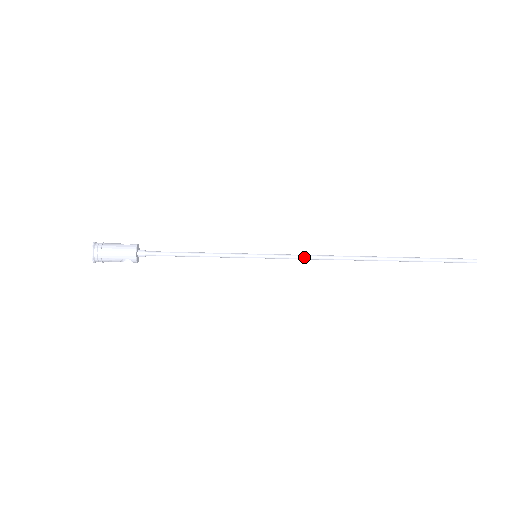
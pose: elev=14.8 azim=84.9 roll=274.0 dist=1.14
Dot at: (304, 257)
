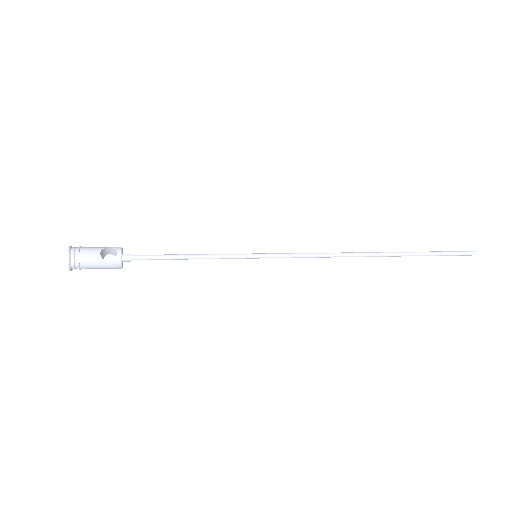
Dot at: occluded
